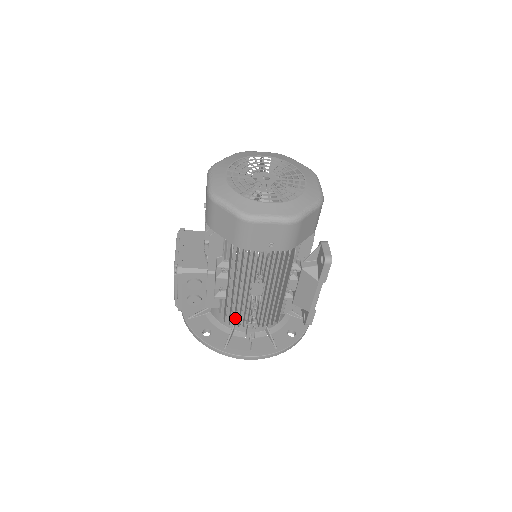
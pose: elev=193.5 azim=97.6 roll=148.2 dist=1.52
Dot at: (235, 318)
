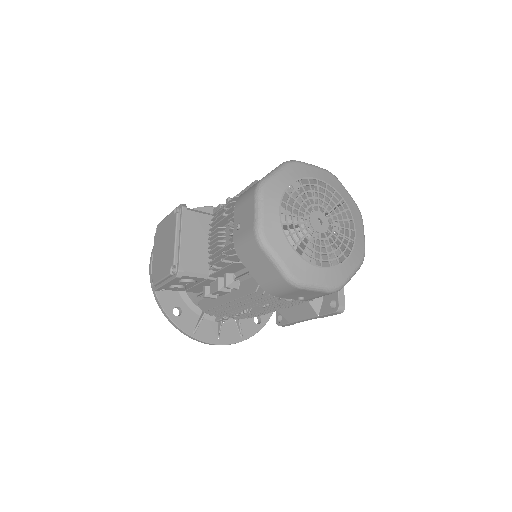
Dot at: (216, 313)
